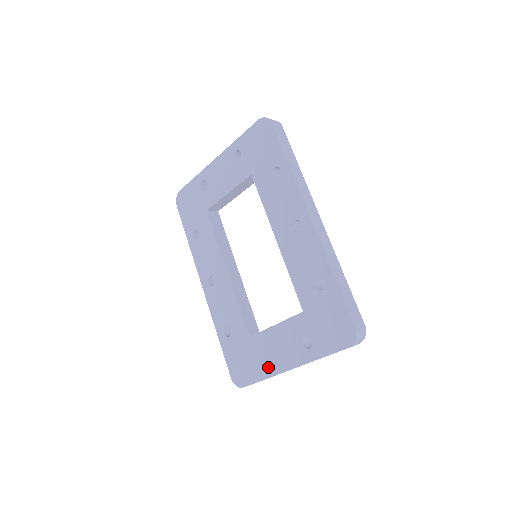
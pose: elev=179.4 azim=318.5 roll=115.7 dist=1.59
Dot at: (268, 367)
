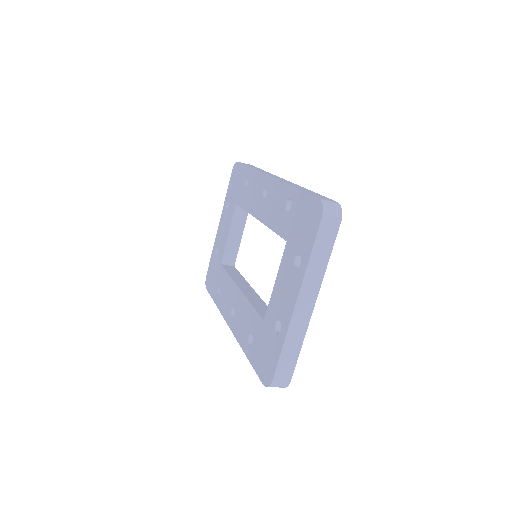
Dot at: (282, 327)
